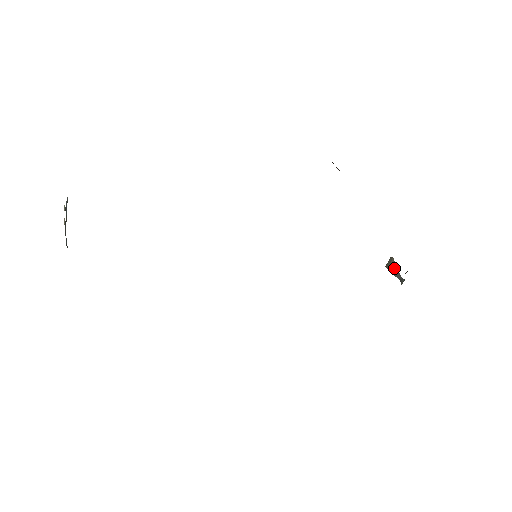
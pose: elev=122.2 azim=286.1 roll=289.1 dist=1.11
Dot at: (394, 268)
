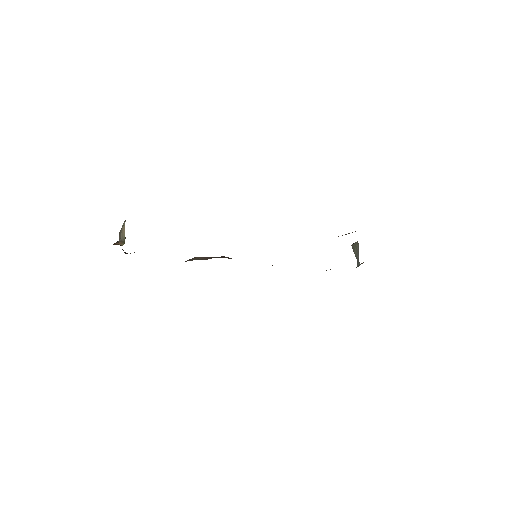
Dot at: (357, 251)
